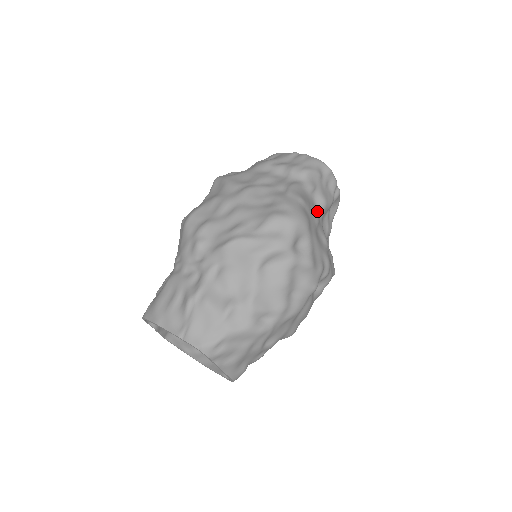
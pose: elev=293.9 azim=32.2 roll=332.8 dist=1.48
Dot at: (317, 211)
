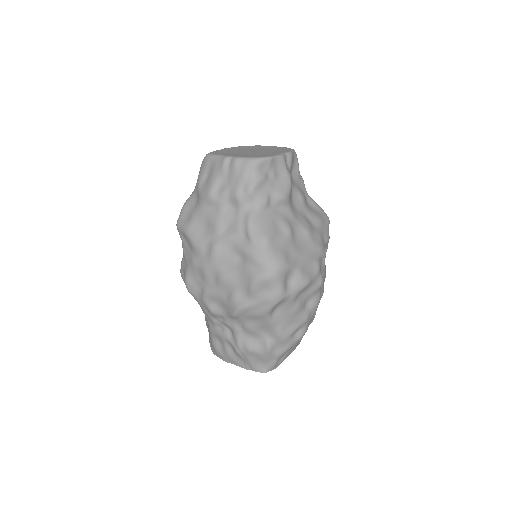
Dot at: (283, 213)
